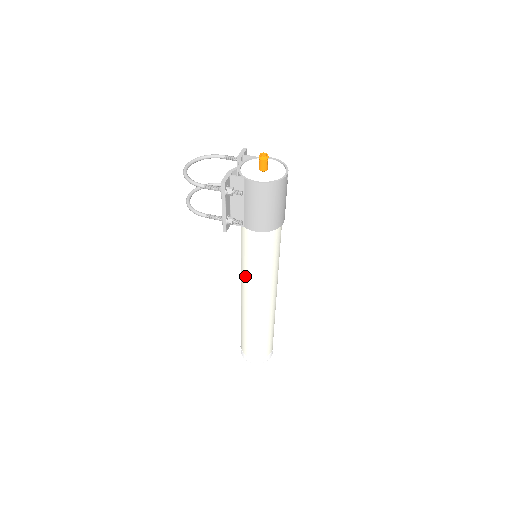
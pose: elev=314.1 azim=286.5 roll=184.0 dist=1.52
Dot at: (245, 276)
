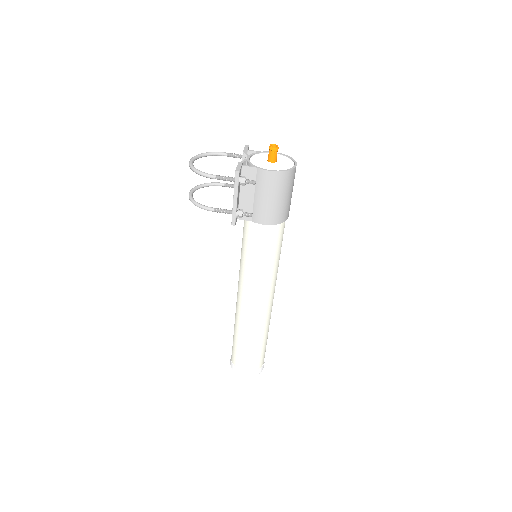
Dot at: (246, 277)
